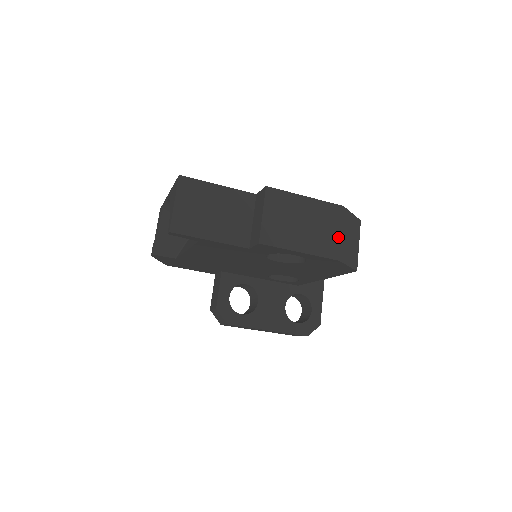
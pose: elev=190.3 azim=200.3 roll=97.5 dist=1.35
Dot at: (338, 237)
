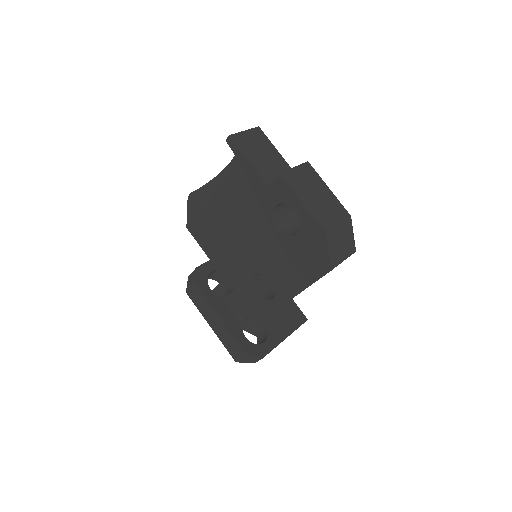
Dot at: (335, 223)
